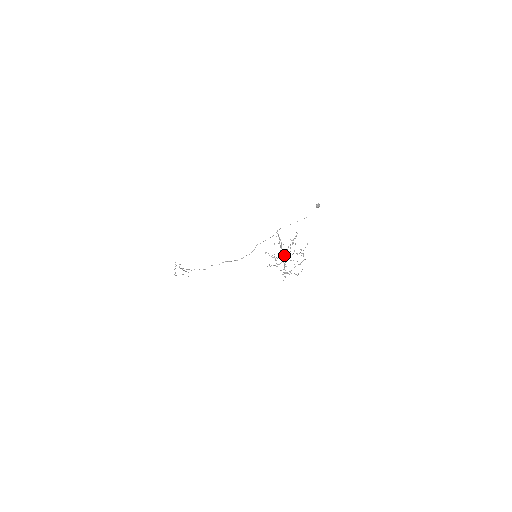
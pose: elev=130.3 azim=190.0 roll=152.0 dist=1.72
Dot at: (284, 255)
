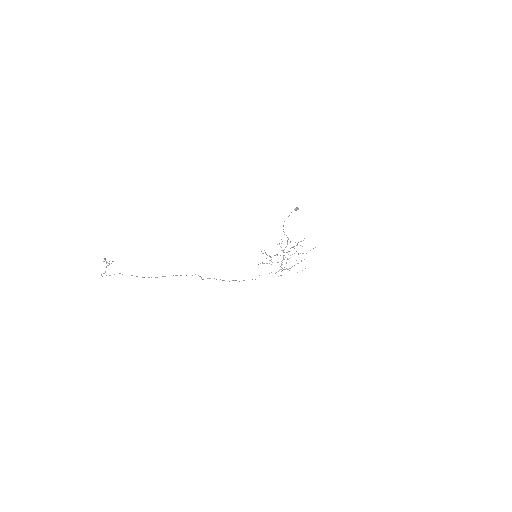
Dot at: occluded
